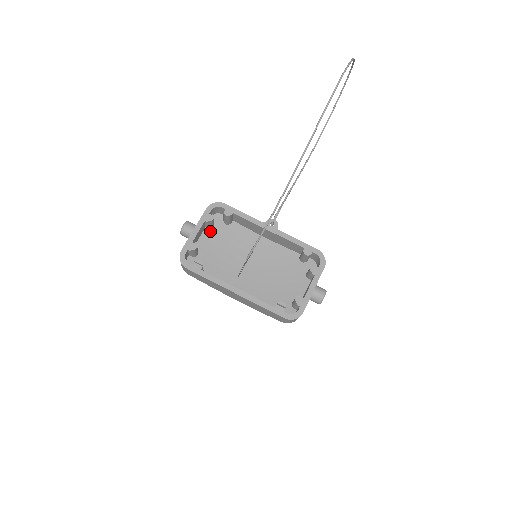
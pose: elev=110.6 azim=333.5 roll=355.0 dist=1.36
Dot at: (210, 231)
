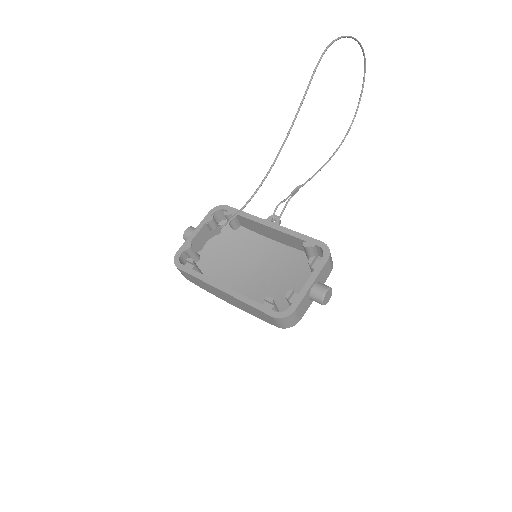
Dot at: (216, 237)
